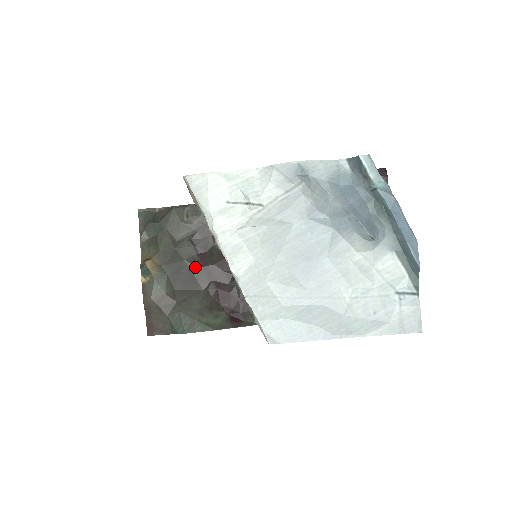
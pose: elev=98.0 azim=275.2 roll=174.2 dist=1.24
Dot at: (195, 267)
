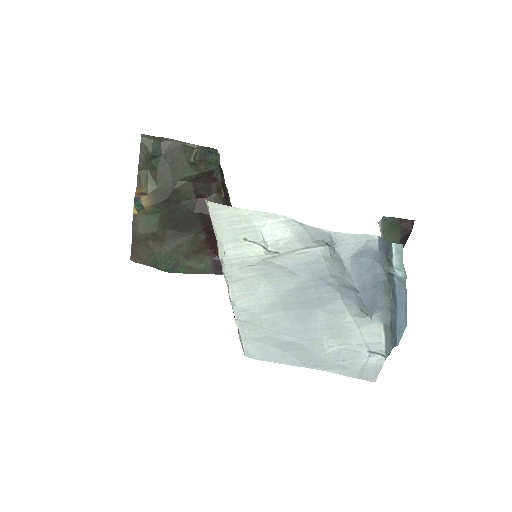
Dot at: (191, 211)
